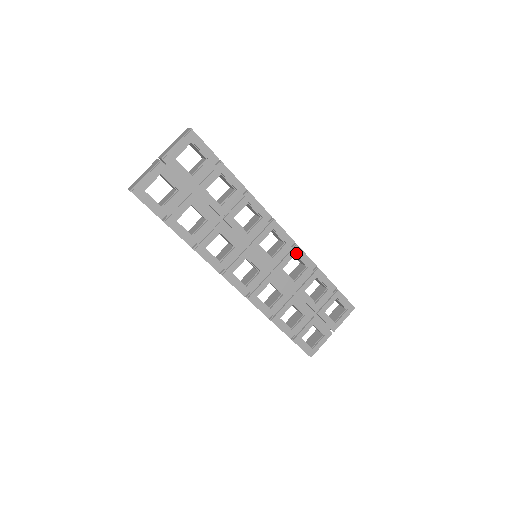
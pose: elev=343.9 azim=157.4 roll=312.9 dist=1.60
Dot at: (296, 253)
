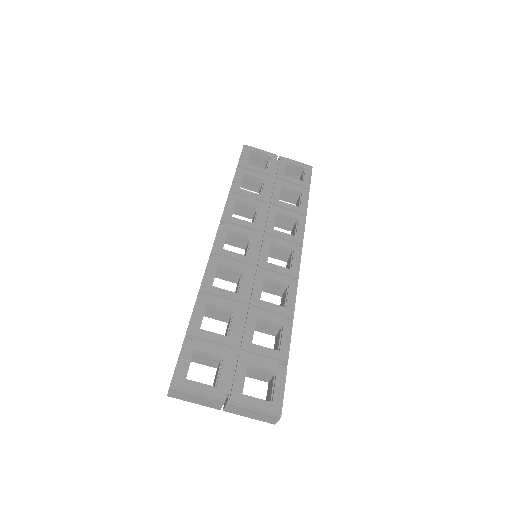
Dot at: (289, 285)
